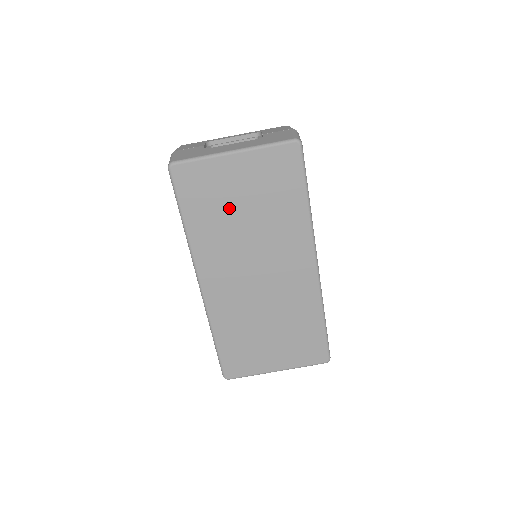
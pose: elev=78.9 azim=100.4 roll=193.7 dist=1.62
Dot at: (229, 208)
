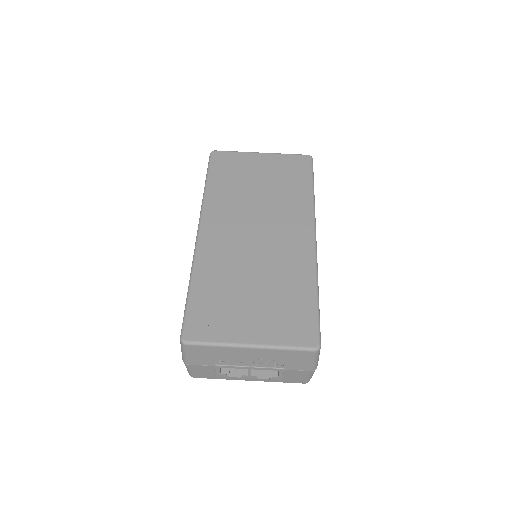
Dot at: (247, 182)
